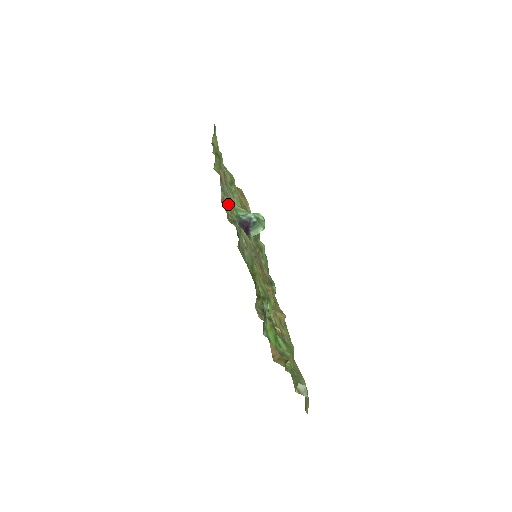
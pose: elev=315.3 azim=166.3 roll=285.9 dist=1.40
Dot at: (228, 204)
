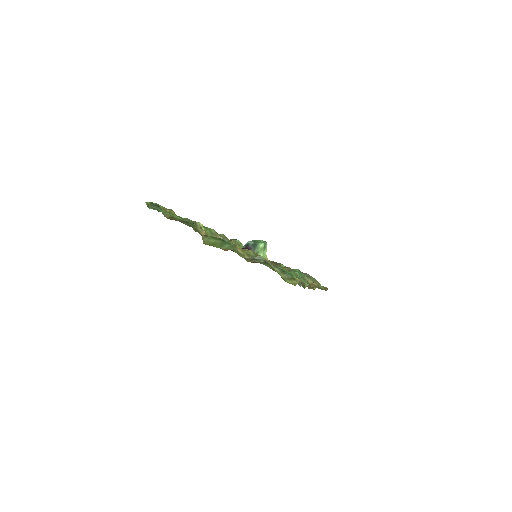
Dot at: occluded
